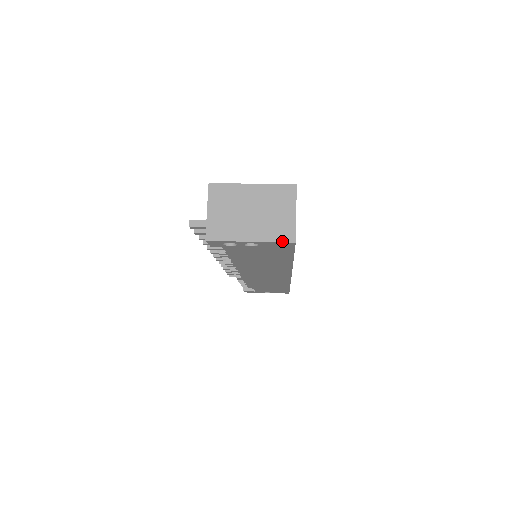
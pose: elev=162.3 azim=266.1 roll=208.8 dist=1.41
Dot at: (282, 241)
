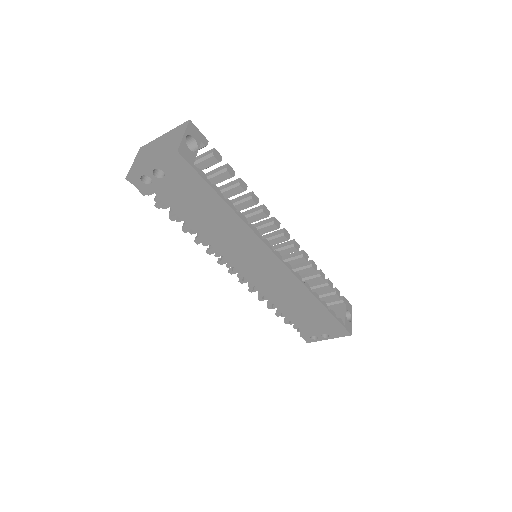
Dot at: (169, 155)
